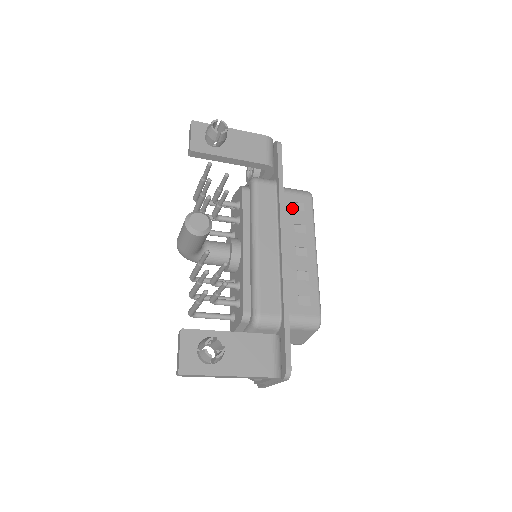
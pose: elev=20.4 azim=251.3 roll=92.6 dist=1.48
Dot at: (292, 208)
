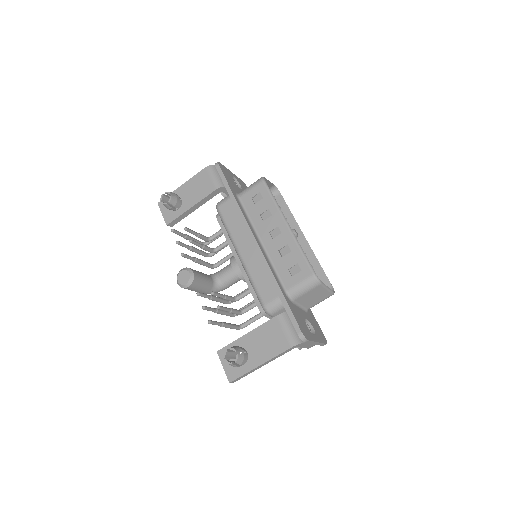
Dot at: (253, 204)
